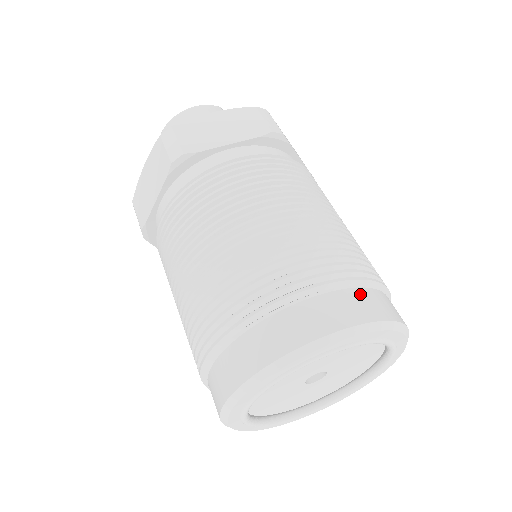
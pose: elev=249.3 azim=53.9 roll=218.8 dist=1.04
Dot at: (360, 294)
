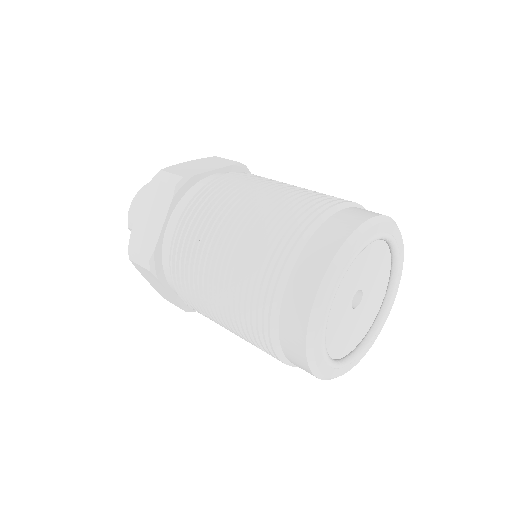
Dot at: occluded
